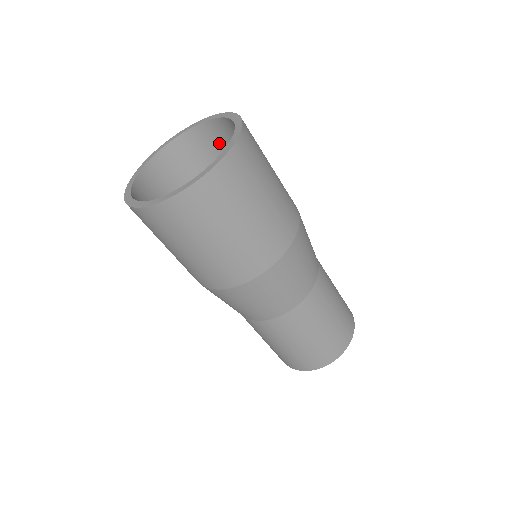
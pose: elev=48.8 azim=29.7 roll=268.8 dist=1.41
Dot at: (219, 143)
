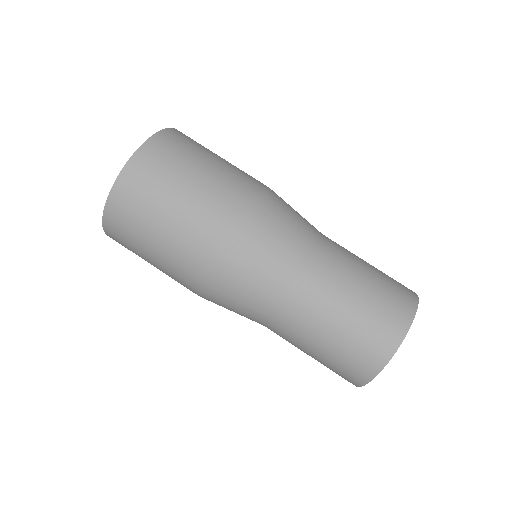
Dot at: occluded
